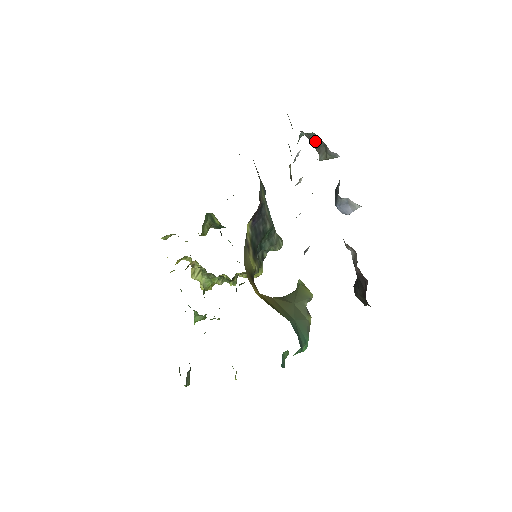
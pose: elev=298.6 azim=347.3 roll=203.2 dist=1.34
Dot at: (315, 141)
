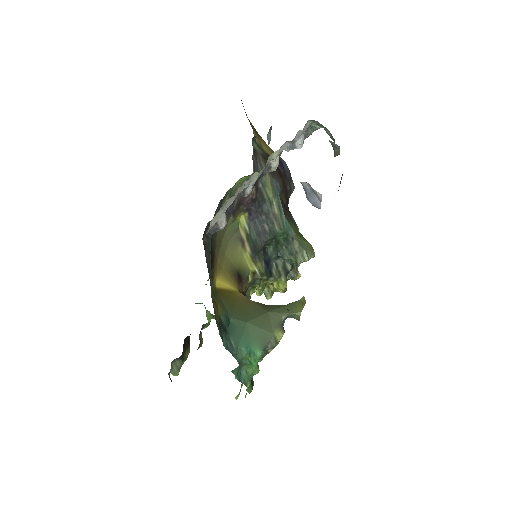
Dot at: (328, 134)
